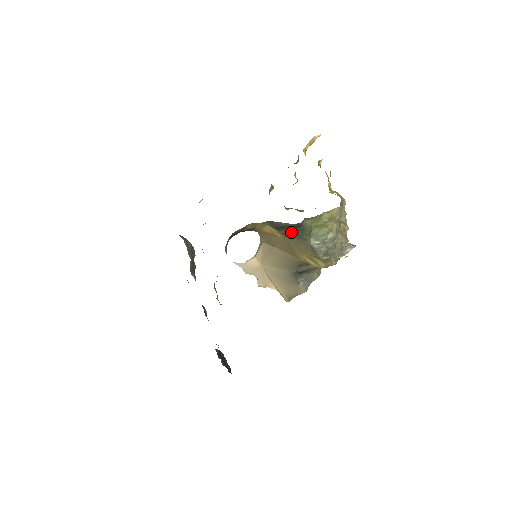
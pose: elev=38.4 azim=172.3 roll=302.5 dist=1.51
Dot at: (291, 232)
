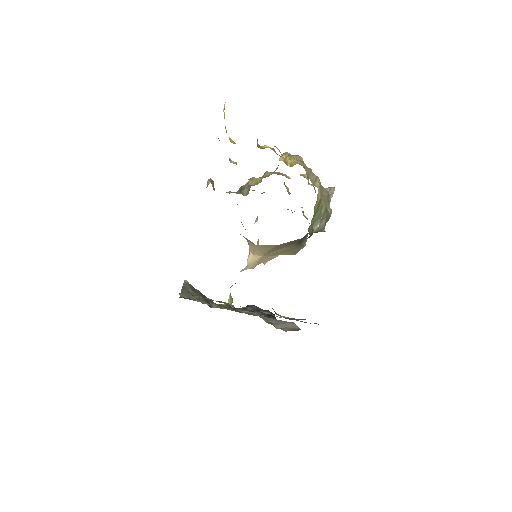
Dot at: occluded
